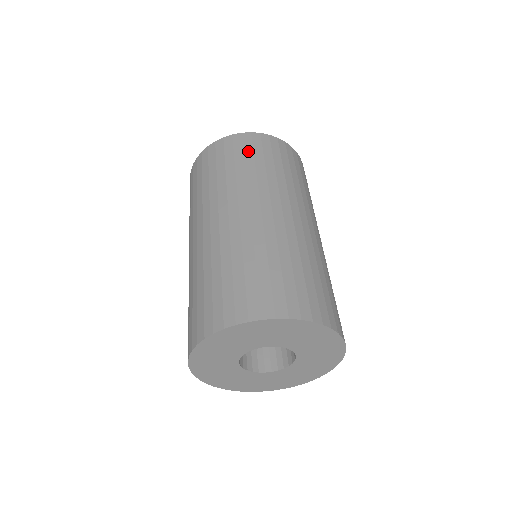
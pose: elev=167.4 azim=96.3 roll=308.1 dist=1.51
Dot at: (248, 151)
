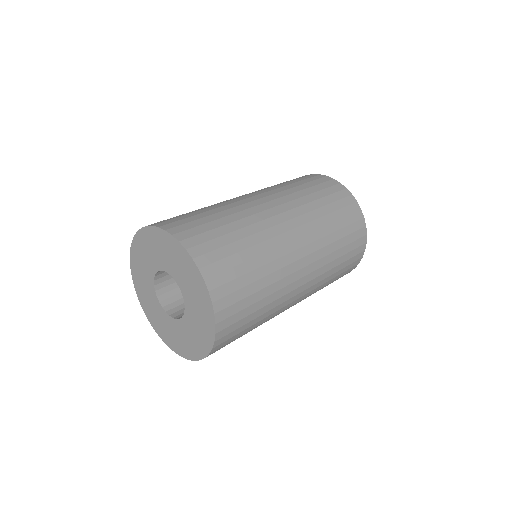
Dot at: (320, 186)
